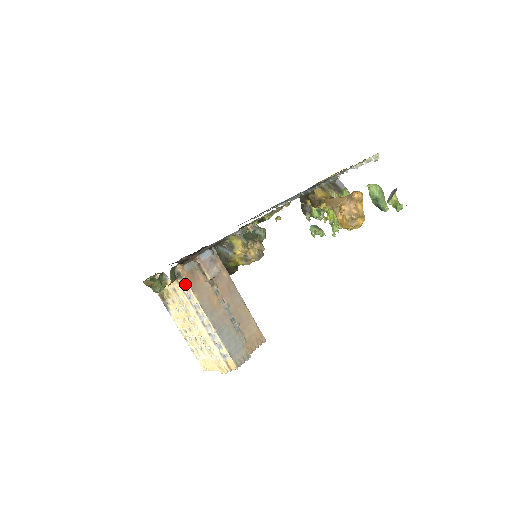
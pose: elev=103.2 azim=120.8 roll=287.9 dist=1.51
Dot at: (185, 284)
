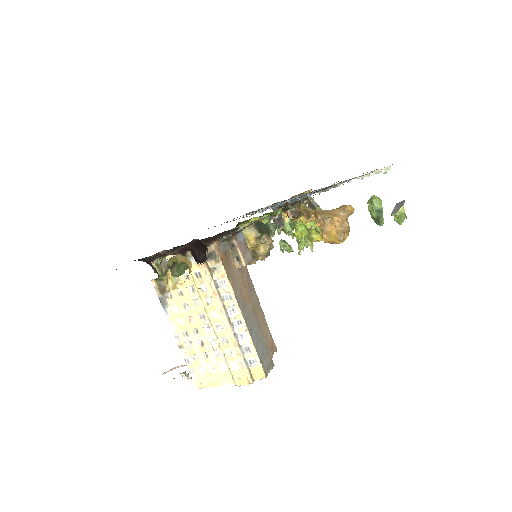
Dot at: (217, 267)
